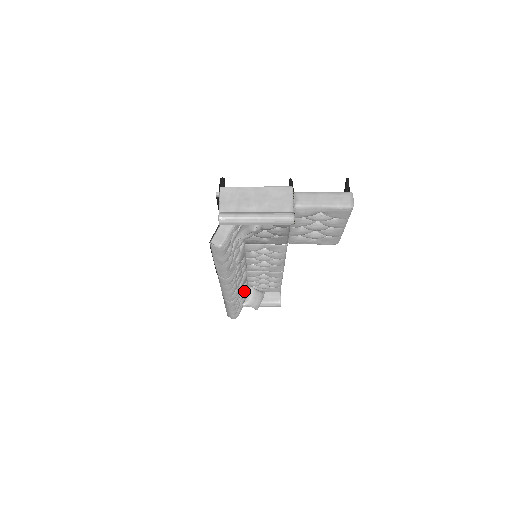
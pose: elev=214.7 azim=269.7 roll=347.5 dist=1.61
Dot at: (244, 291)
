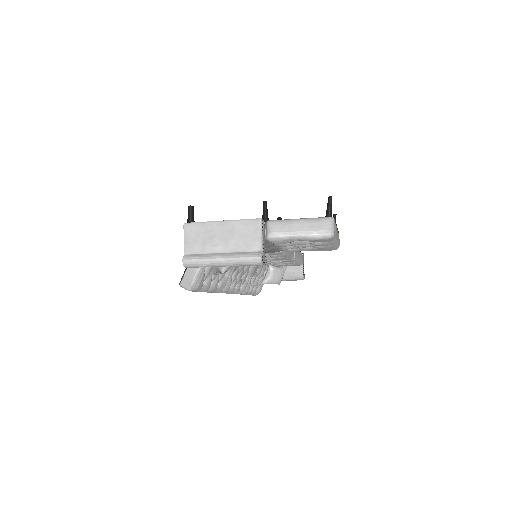
Dot at: (260, 273)
